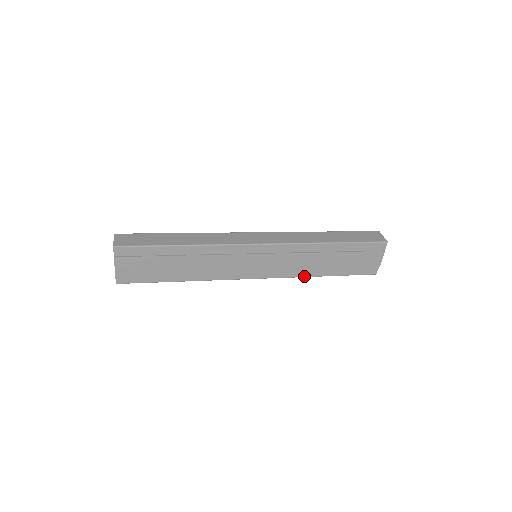
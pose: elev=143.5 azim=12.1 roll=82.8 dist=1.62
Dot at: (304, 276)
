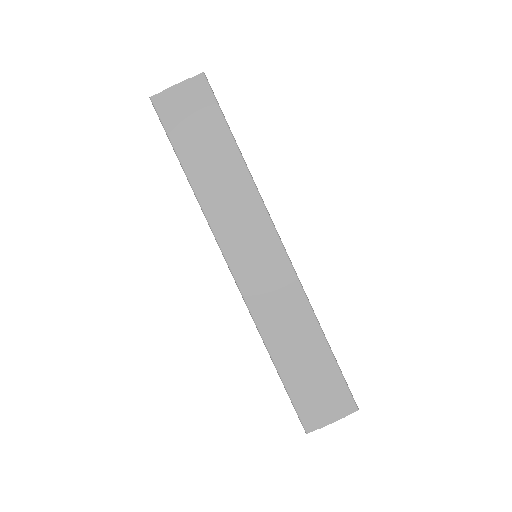
Dot at: (261, 332)
